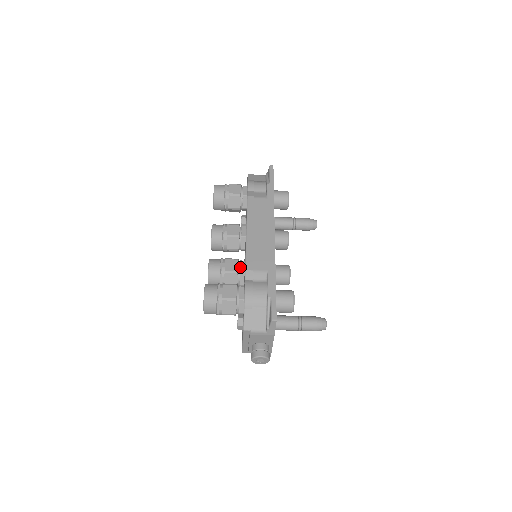
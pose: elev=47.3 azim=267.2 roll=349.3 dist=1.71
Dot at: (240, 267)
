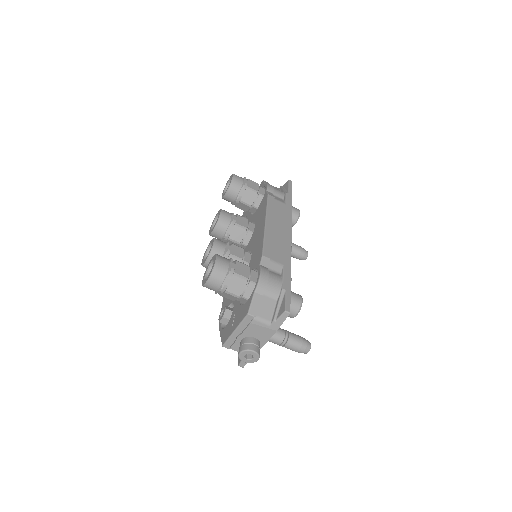
Dot at: (245, 257)
